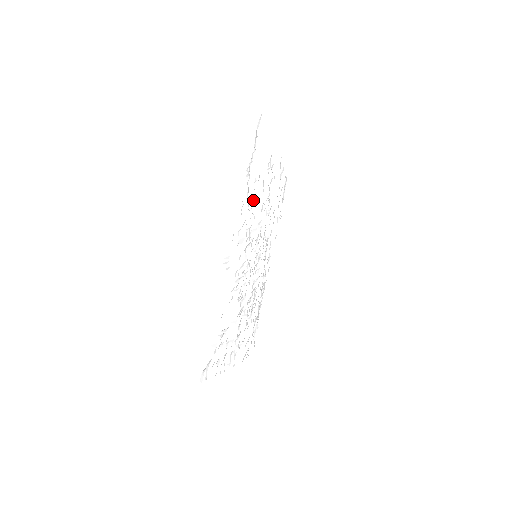
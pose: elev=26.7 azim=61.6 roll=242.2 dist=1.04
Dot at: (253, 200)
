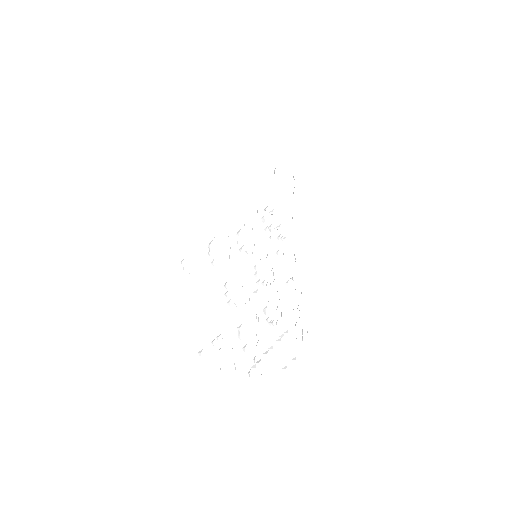
Dot at: occluded
